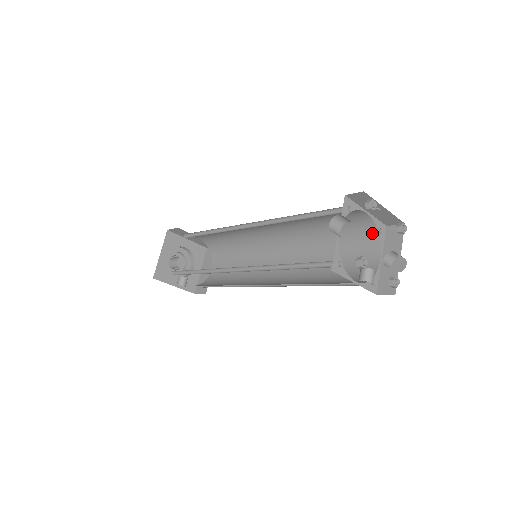
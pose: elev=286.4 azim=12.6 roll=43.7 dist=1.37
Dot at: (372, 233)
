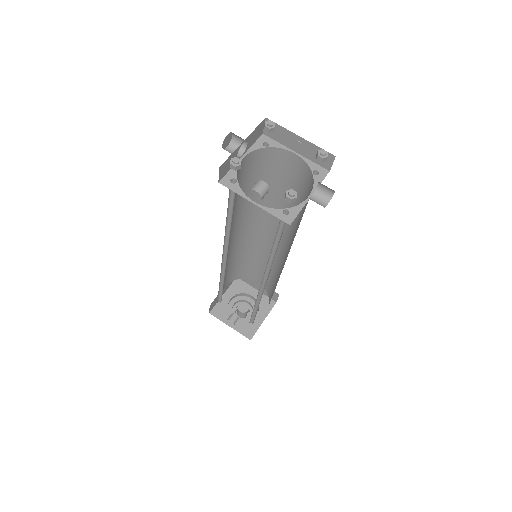
Dot at: (310, 178)
